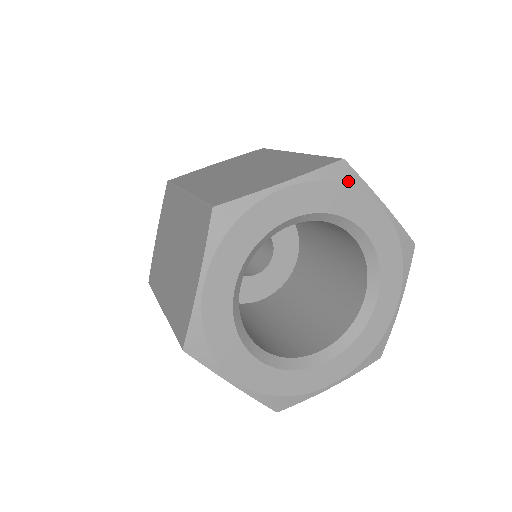
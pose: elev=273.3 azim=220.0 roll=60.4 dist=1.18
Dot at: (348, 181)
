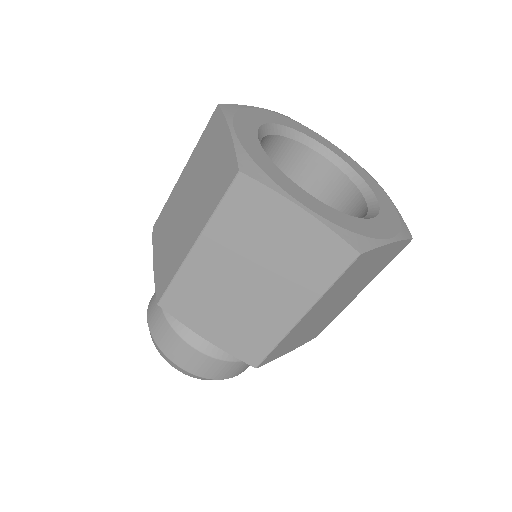
Dot at: (298, 123)
